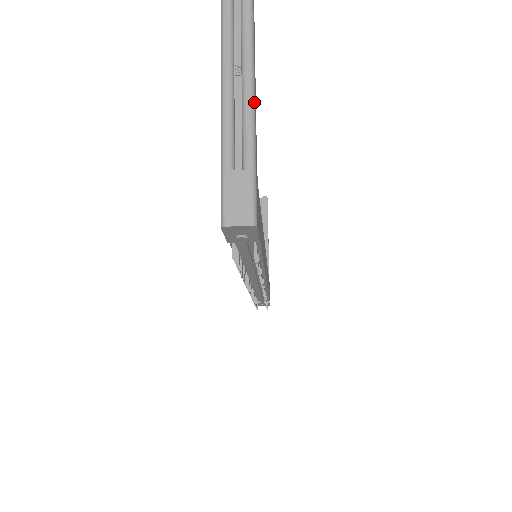
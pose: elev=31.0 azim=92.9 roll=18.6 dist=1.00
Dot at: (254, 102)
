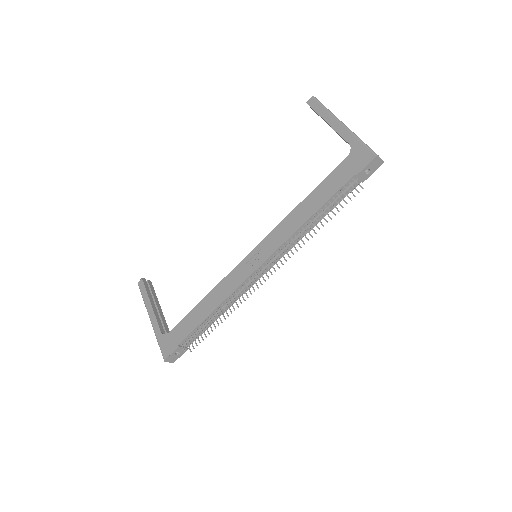
Dot at: occluded
